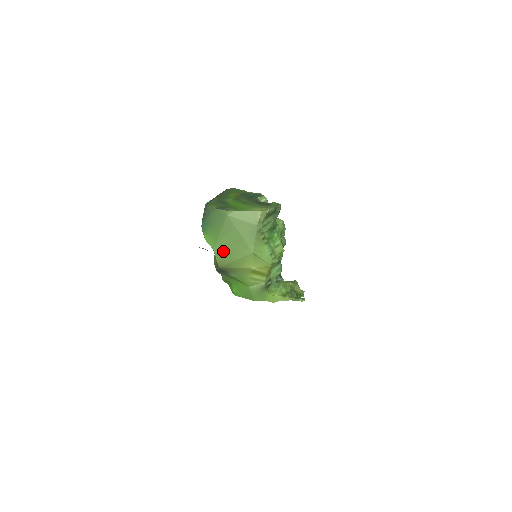
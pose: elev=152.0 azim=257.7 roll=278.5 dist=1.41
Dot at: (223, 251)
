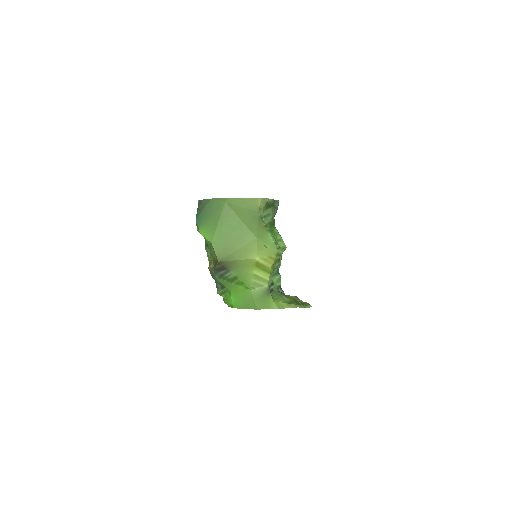
Dot at: (222, 242)
